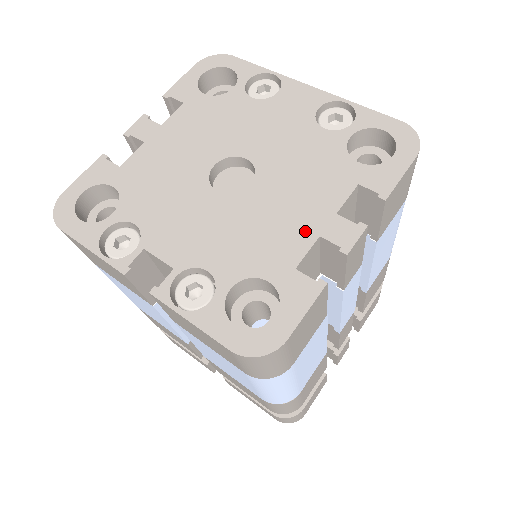
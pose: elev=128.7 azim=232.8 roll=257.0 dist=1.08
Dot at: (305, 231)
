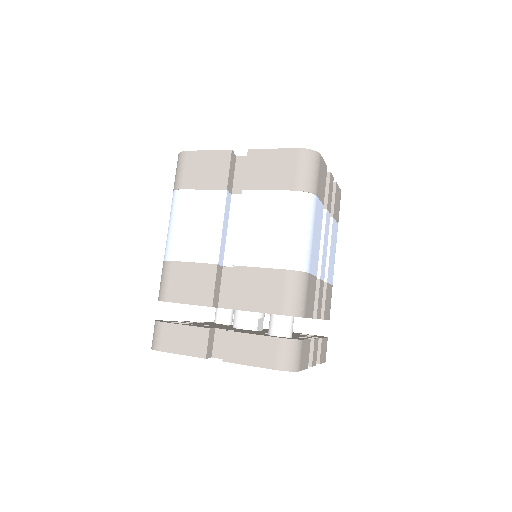
Dot at: occluded
